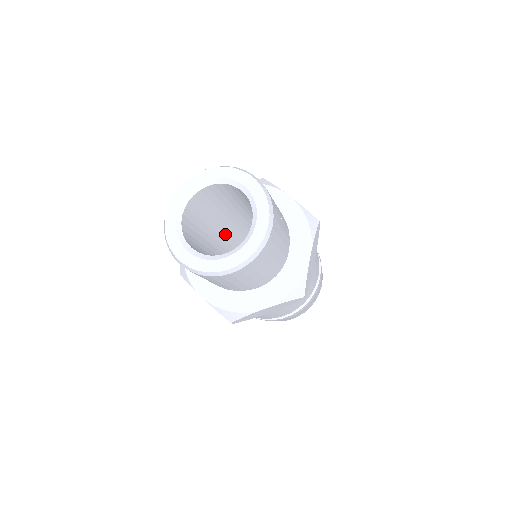
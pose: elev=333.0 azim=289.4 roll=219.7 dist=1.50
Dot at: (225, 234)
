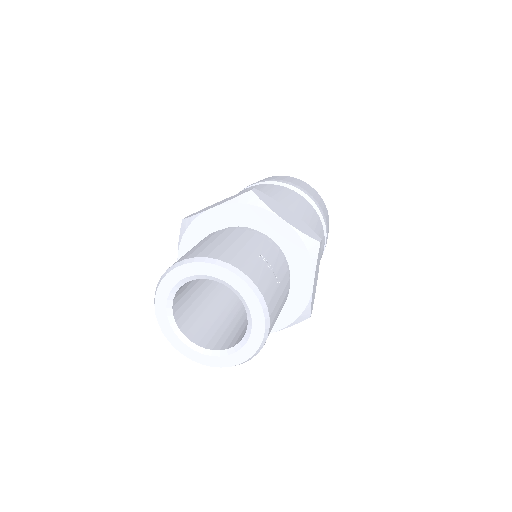
Dot at: occluded
